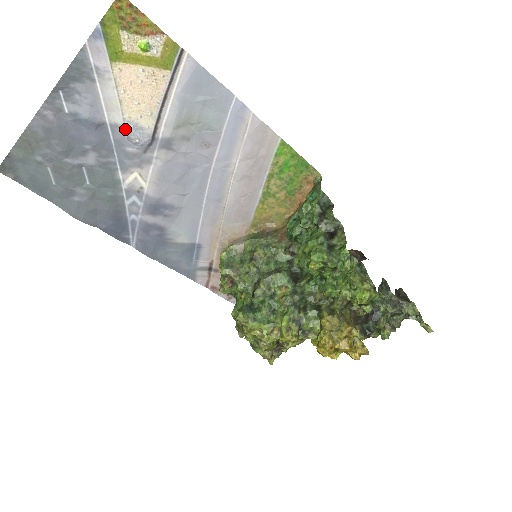
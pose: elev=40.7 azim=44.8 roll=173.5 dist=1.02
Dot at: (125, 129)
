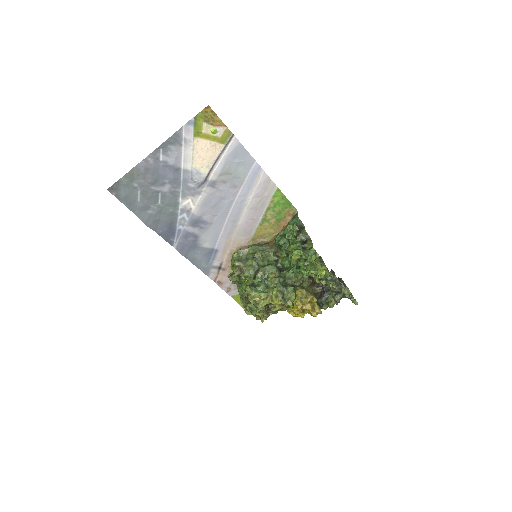
Dot at: (191, 173)
